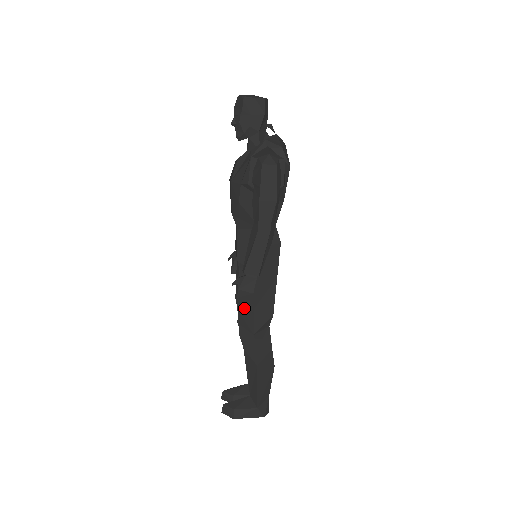
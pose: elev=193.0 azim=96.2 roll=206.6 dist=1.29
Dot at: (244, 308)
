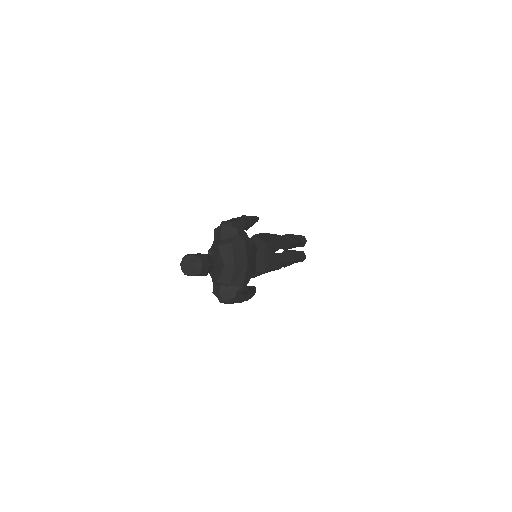
Dot at: occluded
